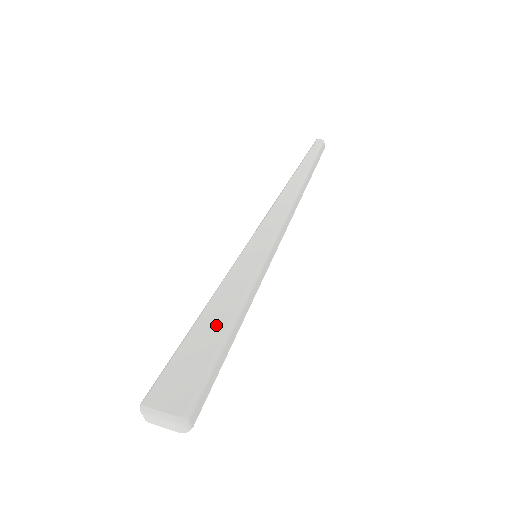
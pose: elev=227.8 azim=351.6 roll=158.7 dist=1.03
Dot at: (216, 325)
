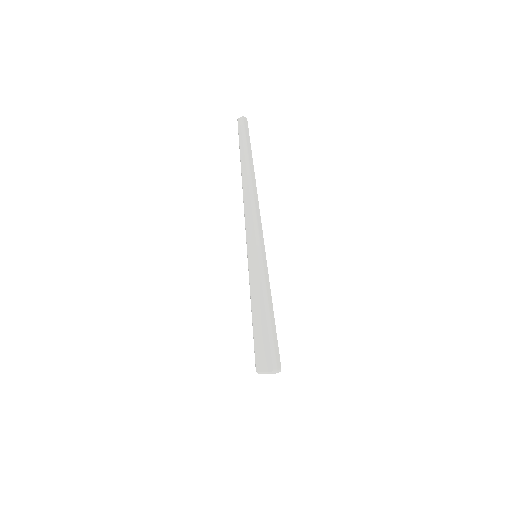
Dot at: (261, 317)
